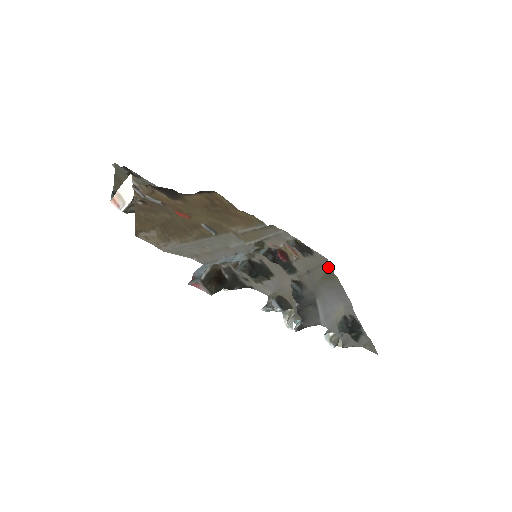
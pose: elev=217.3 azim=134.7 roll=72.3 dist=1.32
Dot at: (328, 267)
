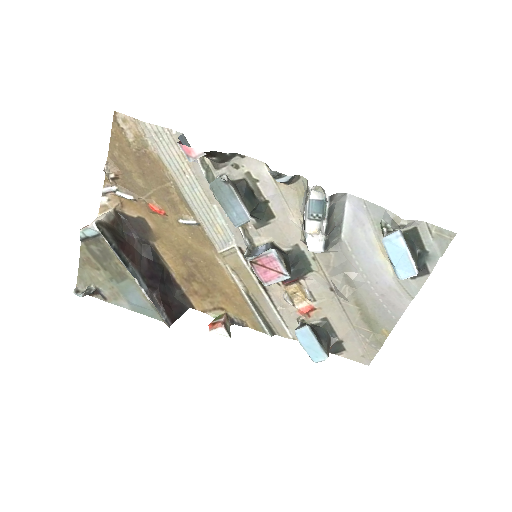
Dot at: (370, 344)
